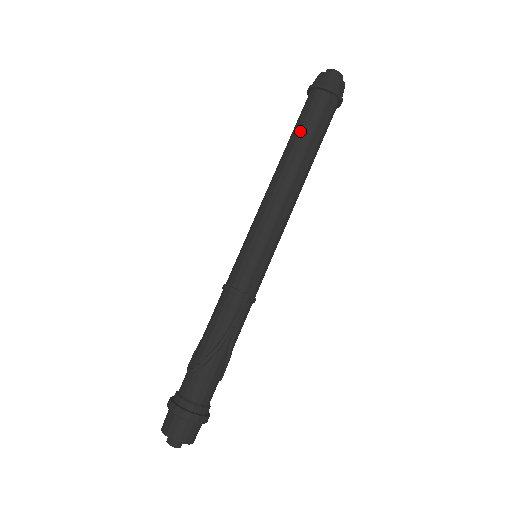
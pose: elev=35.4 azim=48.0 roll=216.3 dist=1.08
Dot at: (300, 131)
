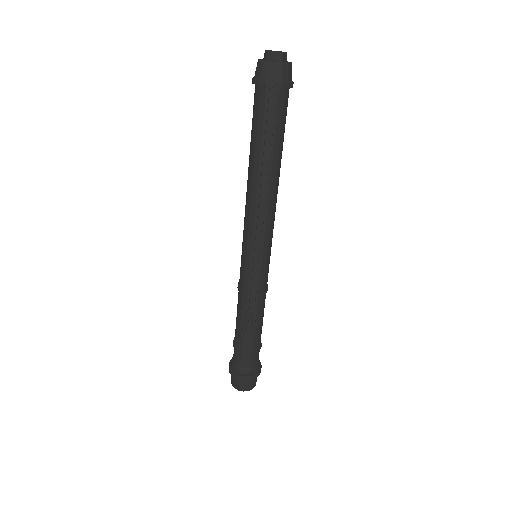
Dot at: (252, 138)
